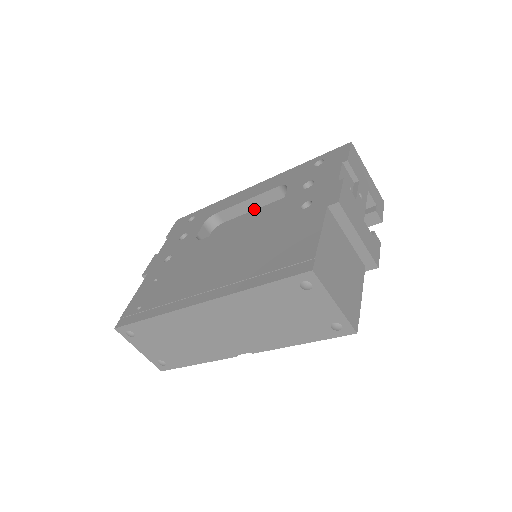
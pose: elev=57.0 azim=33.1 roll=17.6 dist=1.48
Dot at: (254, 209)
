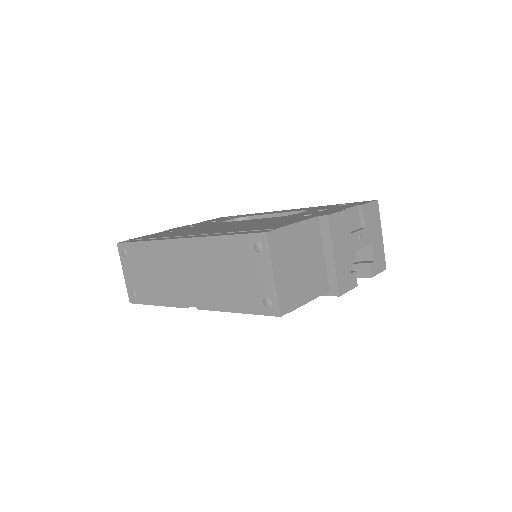
Dot at: occluded
